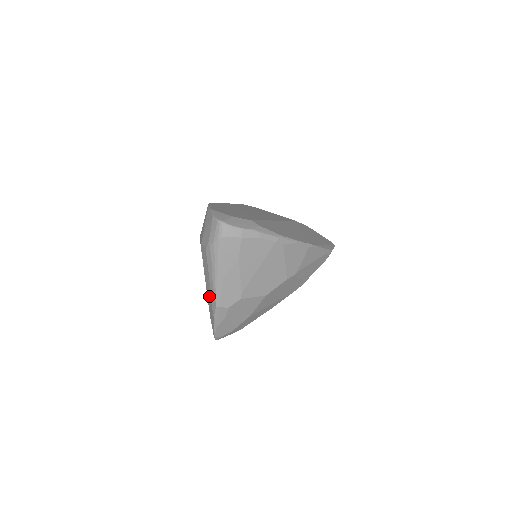
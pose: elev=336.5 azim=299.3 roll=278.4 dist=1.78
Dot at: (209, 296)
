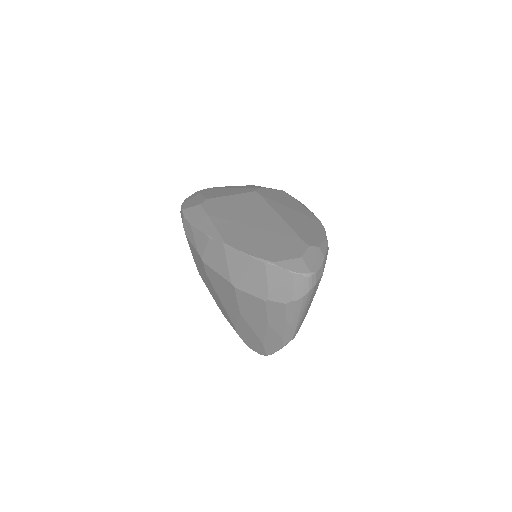
Dot at: (278, 335)
